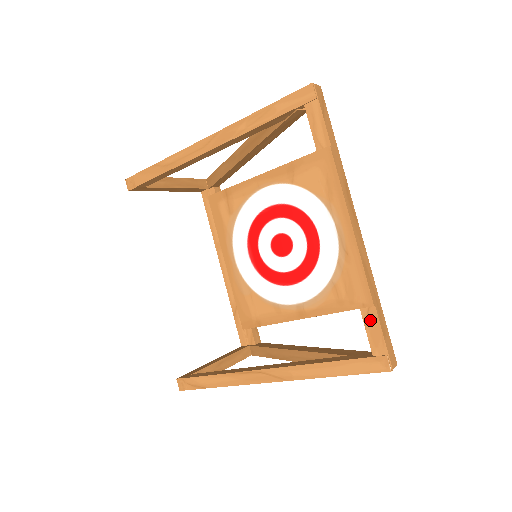
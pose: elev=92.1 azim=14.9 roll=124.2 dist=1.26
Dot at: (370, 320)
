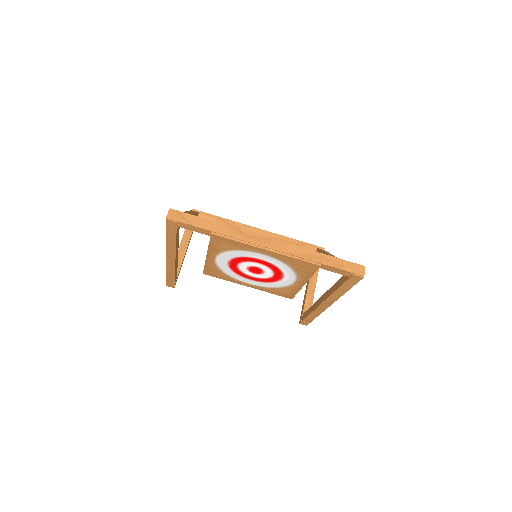
Dot at: (328, 269)
